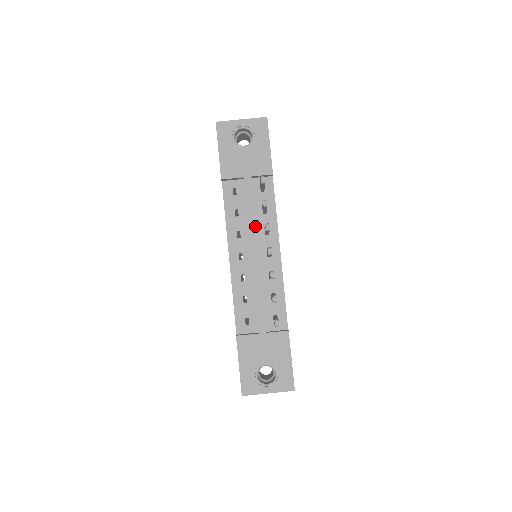
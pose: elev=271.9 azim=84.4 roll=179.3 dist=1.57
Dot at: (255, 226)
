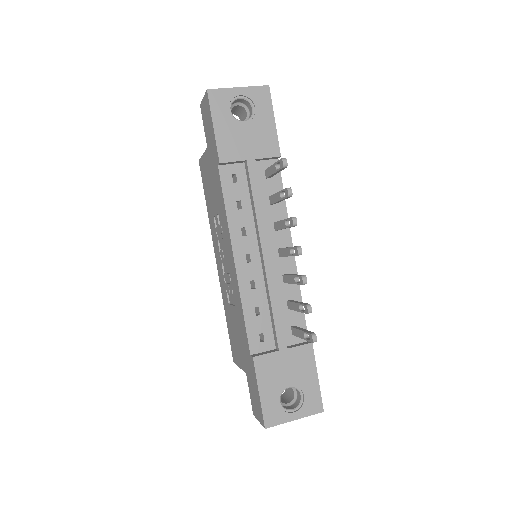
Dot at: (265, 220)
